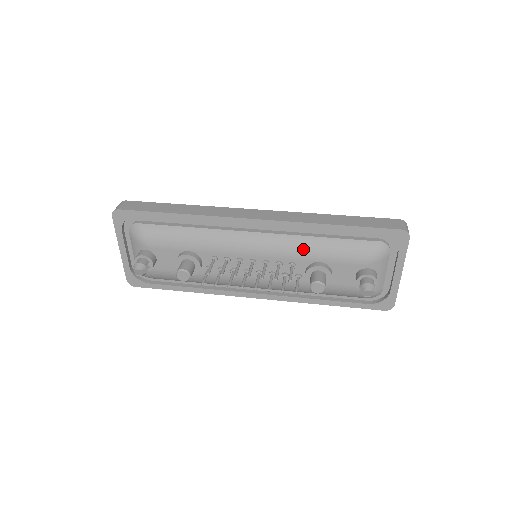
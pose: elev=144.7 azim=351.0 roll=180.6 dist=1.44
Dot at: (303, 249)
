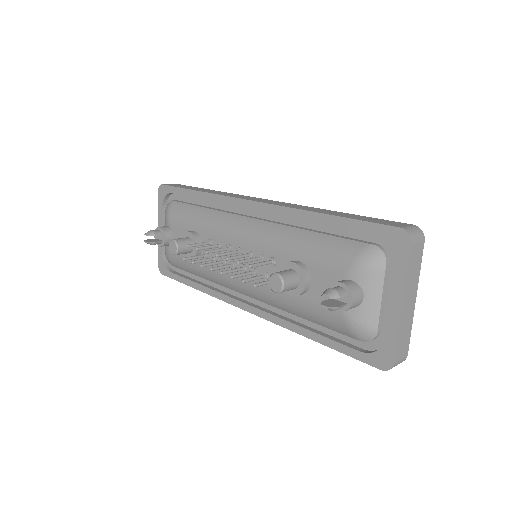
Dot at: (286, 241)
